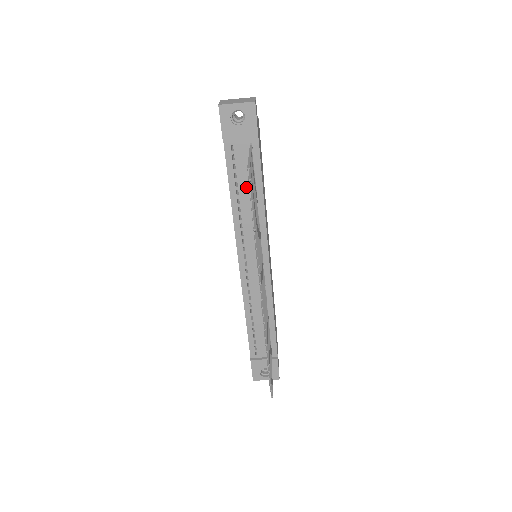
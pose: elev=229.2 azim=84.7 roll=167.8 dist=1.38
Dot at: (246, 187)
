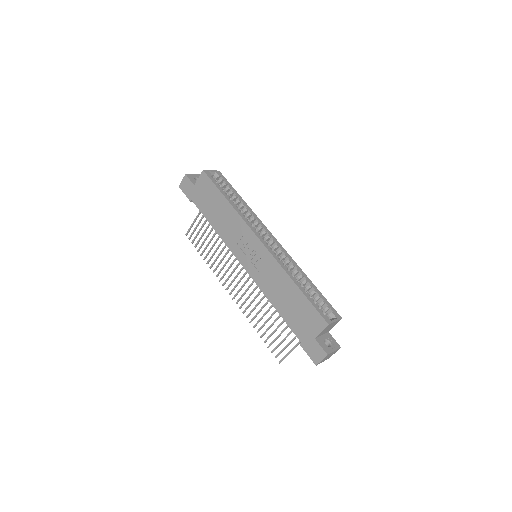
Dot at: occluded
